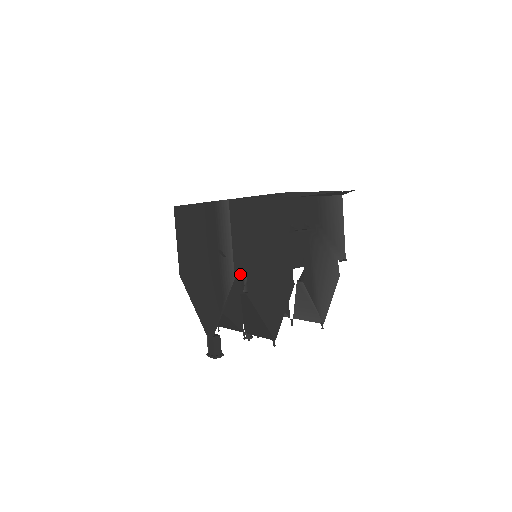
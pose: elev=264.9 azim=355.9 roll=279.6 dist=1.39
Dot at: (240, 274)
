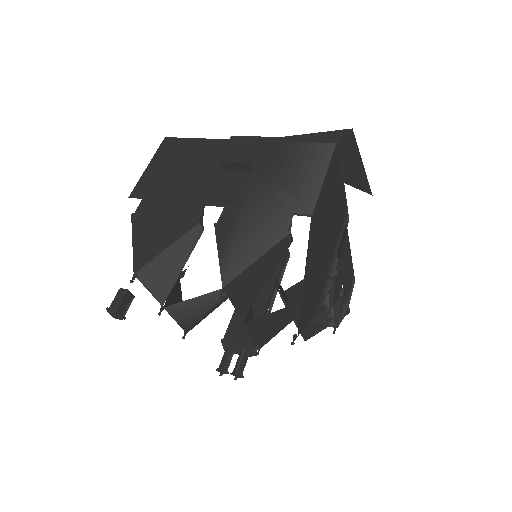
Dot at: (137, 195)
